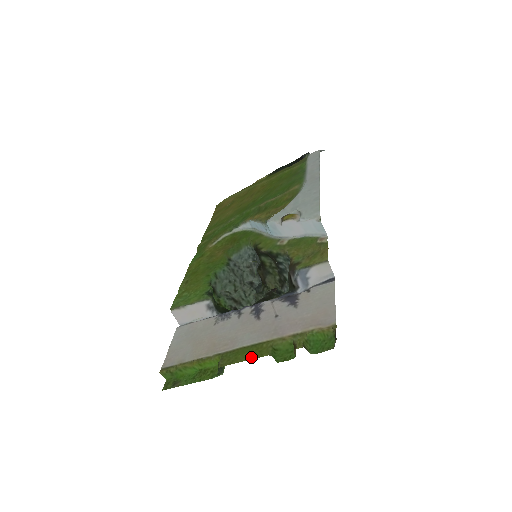
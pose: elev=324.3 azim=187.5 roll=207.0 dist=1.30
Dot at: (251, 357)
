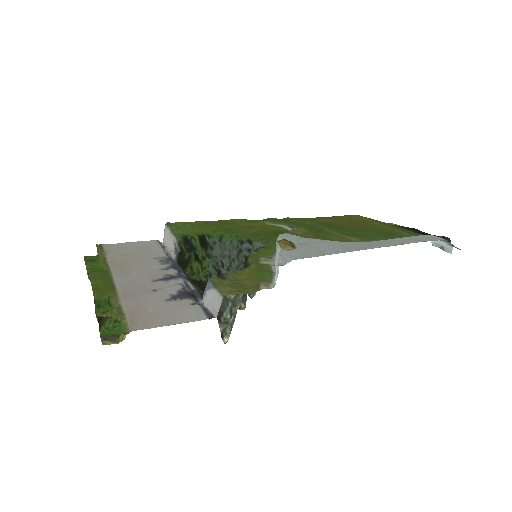
Dot at: (95, 287)
